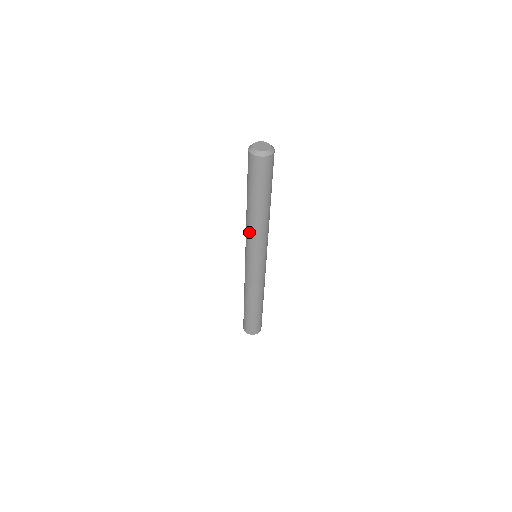
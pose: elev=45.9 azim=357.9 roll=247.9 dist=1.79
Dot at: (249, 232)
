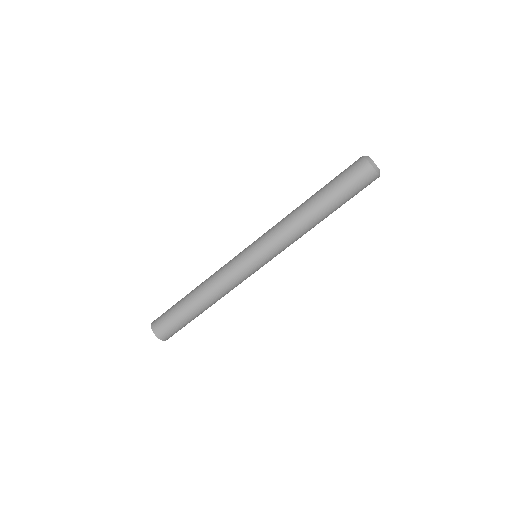
Dot at: (291, 234)
